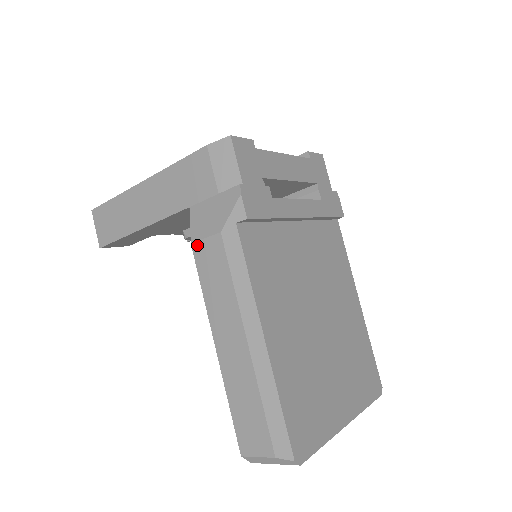
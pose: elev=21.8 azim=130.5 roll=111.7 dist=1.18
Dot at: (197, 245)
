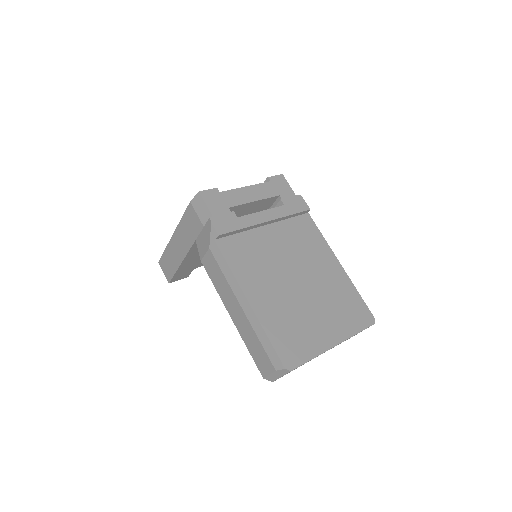
Dot at: (203, 260)
